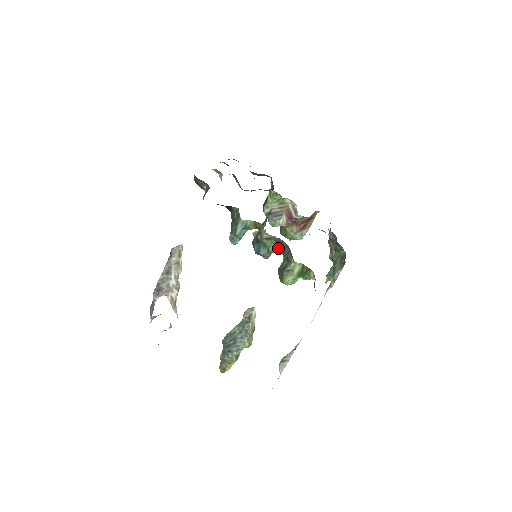
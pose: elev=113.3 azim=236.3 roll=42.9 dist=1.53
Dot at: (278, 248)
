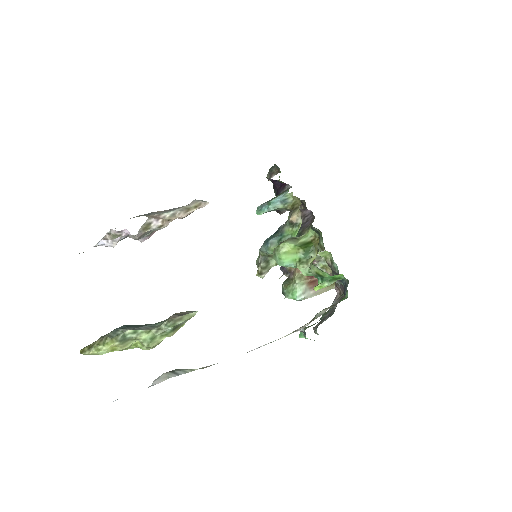
Dot at: occluded
